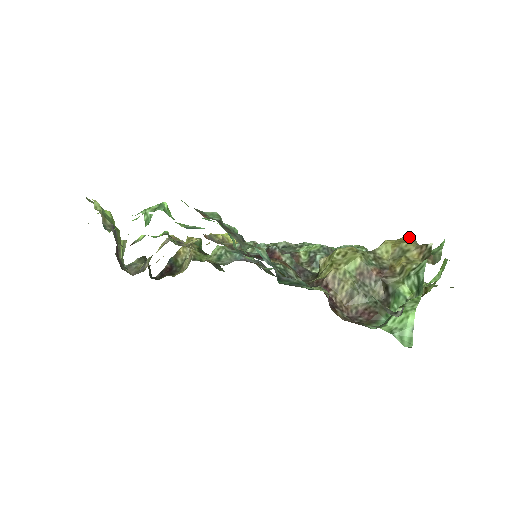
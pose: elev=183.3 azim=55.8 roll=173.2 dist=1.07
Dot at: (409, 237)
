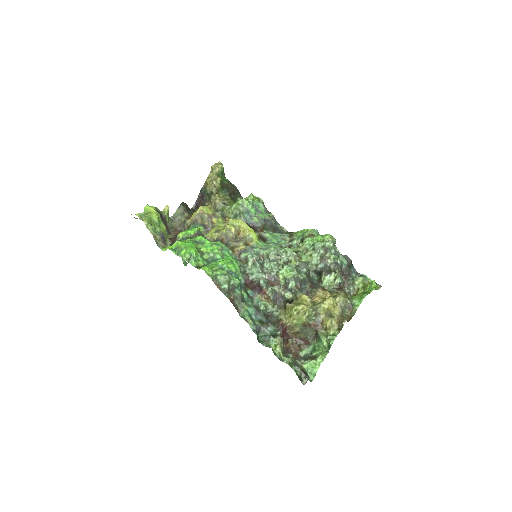
Dot at: (340, 300)
